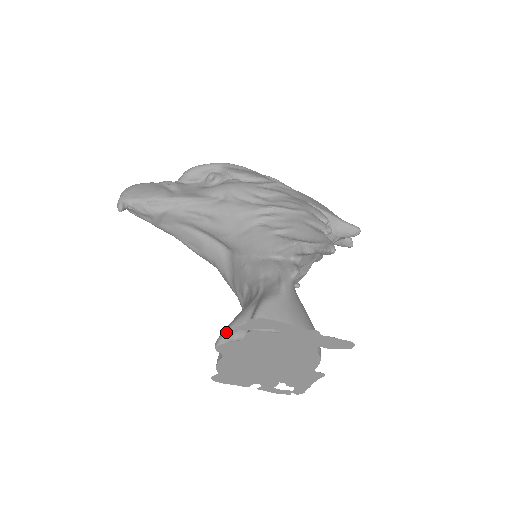
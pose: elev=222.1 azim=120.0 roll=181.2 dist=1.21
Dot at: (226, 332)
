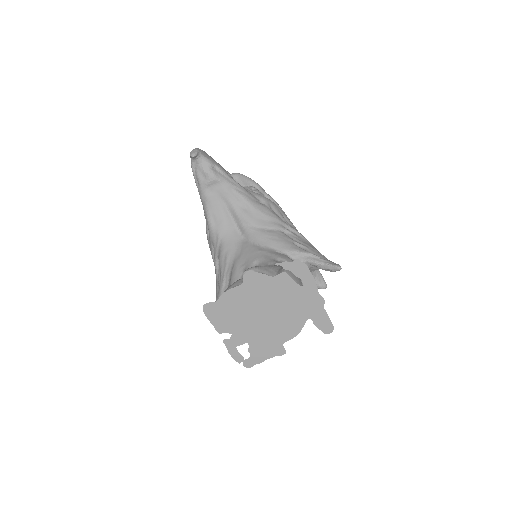
Dot at: (259, 267)
